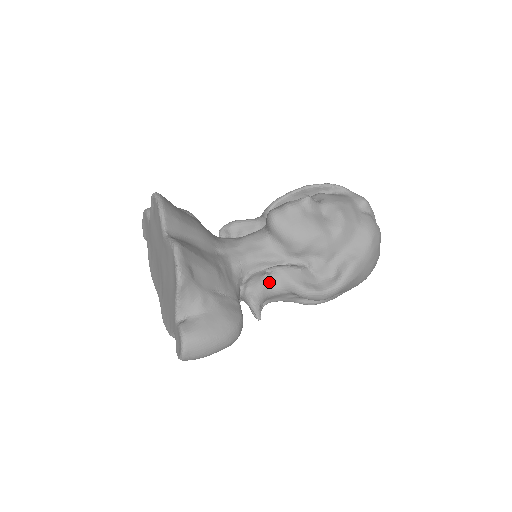
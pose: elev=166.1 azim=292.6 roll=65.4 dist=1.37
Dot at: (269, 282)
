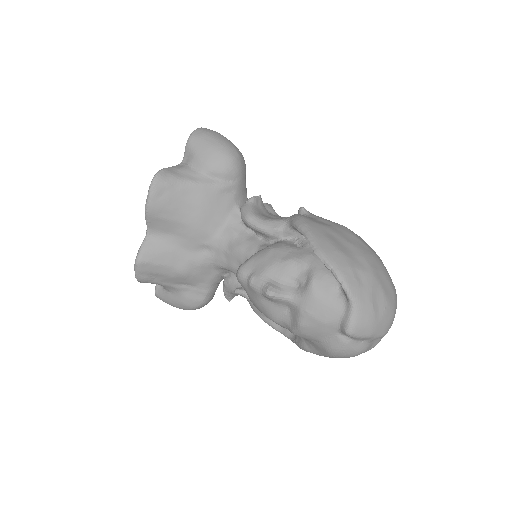
Dot at: occluded
